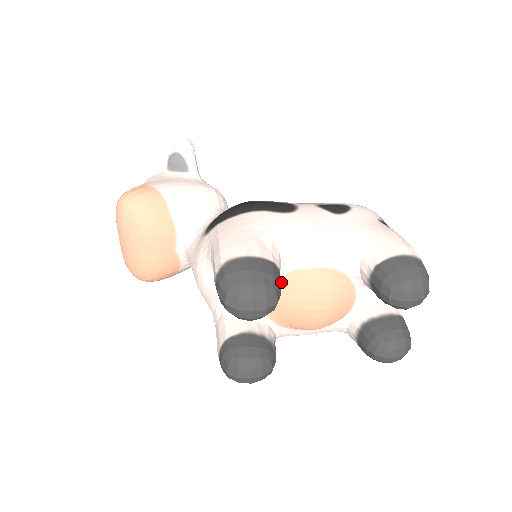
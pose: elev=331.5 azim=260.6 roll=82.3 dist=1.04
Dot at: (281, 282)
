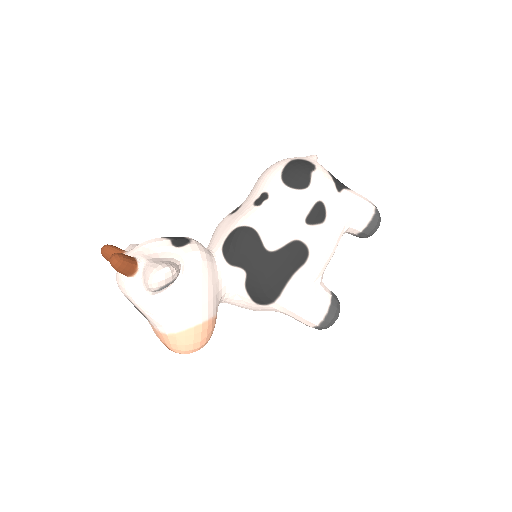
Dot at: occluded
